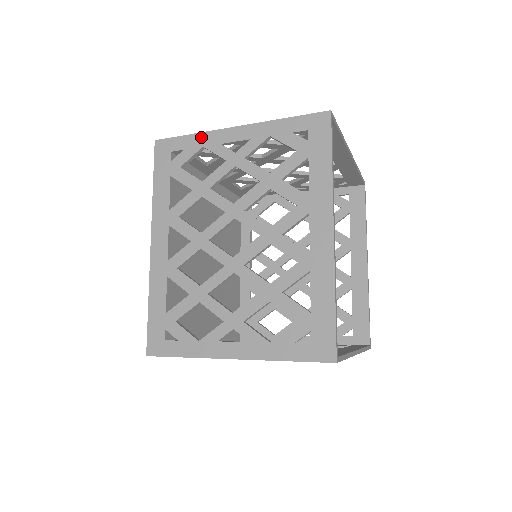
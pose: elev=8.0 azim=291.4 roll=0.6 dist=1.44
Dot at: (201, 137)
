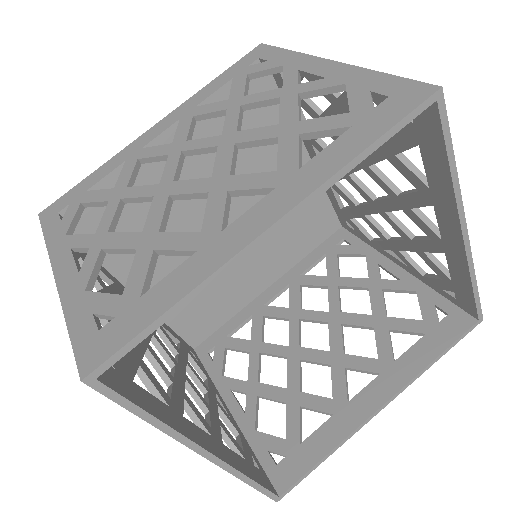
Dot at: occluded
